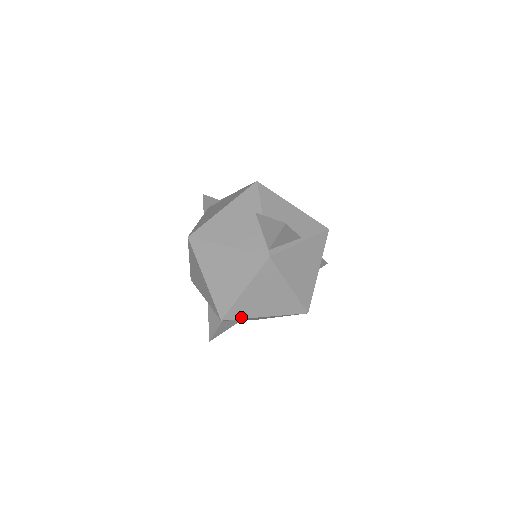
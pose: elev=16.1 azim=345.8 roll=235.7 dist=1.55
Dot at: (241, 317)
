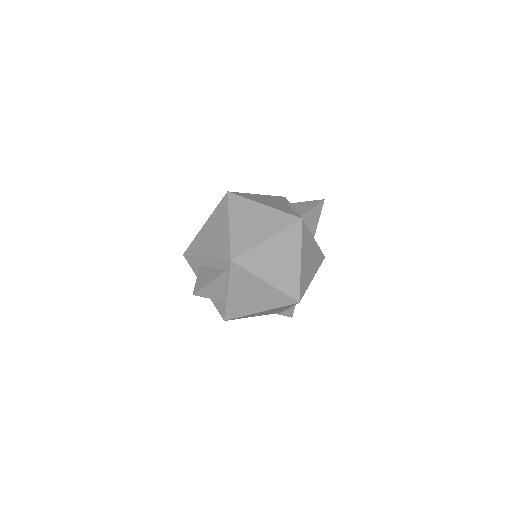
Dot at: (248, 268)
